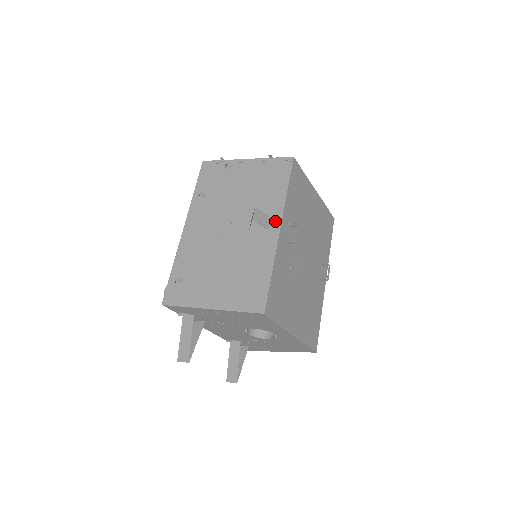
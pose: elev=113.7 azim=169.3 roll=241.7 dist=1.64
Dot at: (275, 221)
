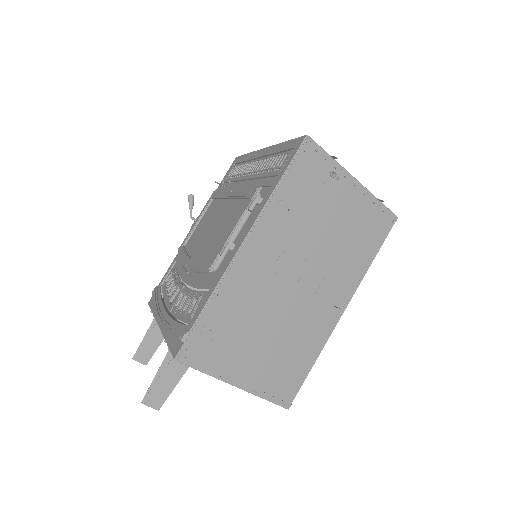
Dot at: occluded
